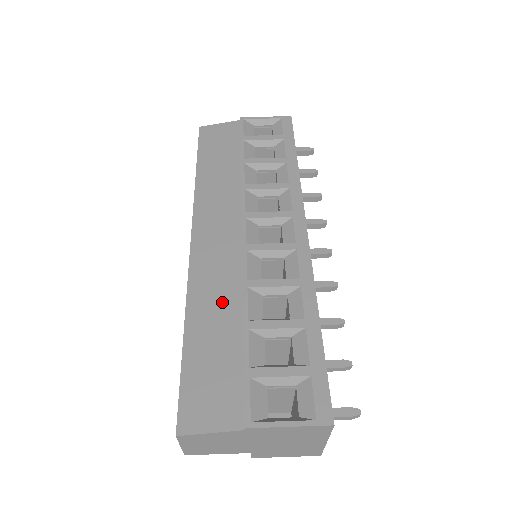
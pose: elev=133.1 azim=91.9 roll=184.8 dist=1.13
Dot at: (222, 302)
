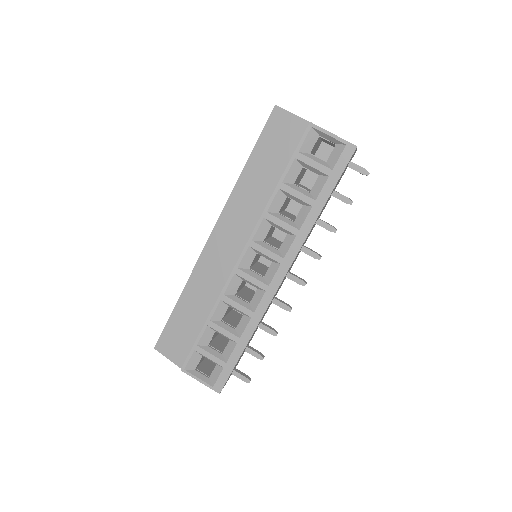
Dot at: (205, 296)
